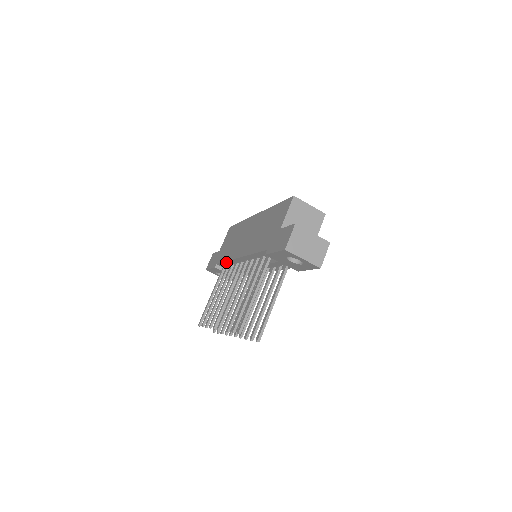
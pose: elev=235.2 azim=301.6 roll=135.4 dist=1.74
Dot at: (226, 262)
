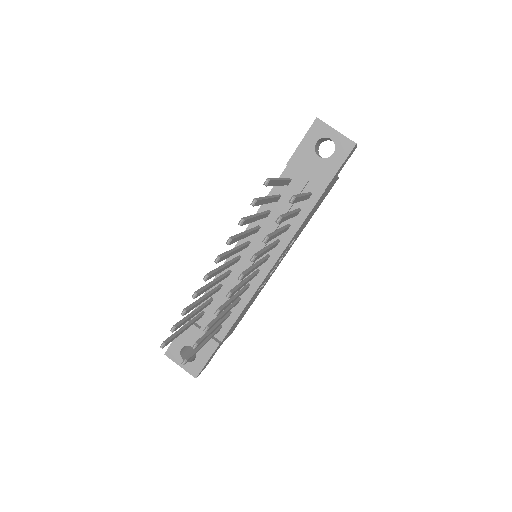
Dot at: (210, 289)
